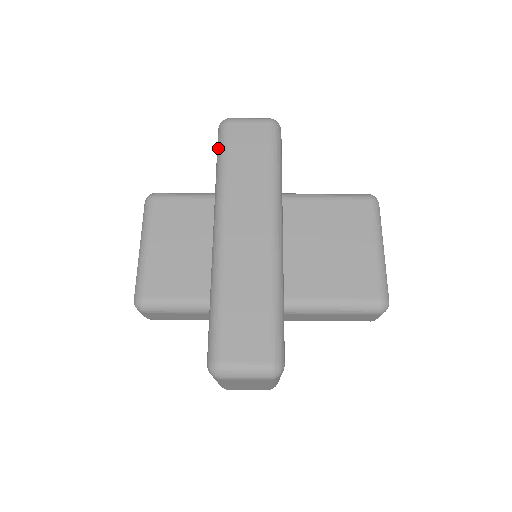
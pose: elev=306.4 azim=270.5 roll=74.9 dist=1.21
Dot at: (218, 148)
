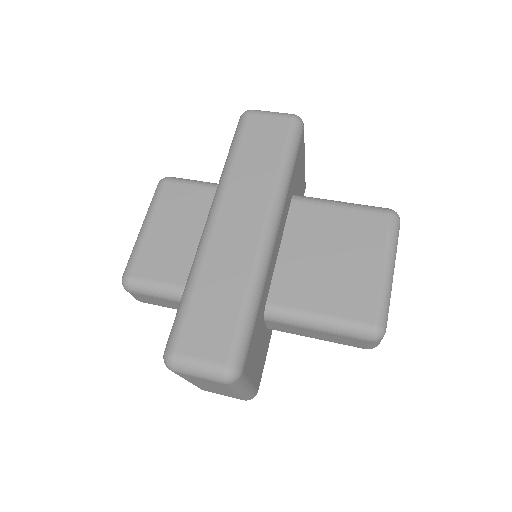
Dot at: (233, 138)
